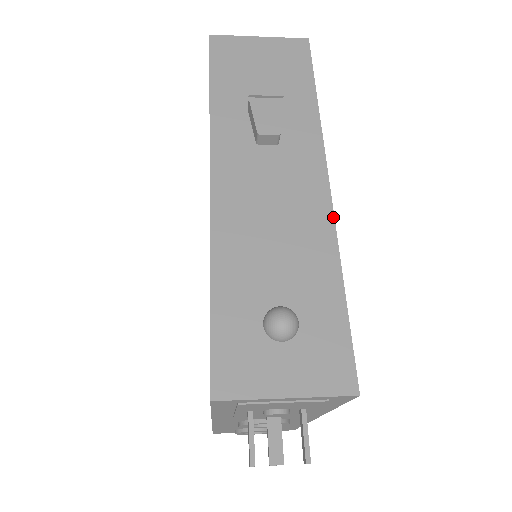
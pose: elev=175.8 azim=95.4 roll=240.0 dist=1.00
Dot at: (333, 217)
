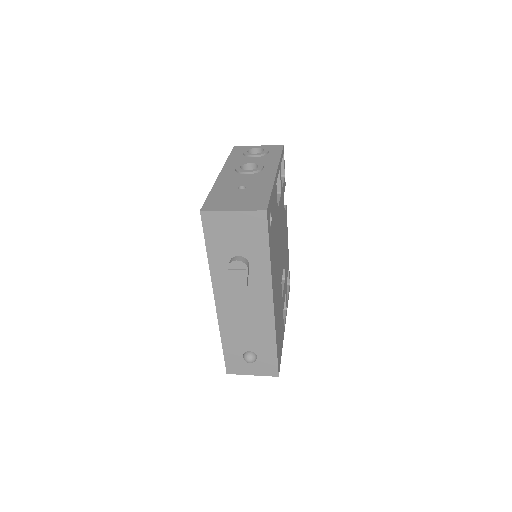
Dot at: (274, 321)
